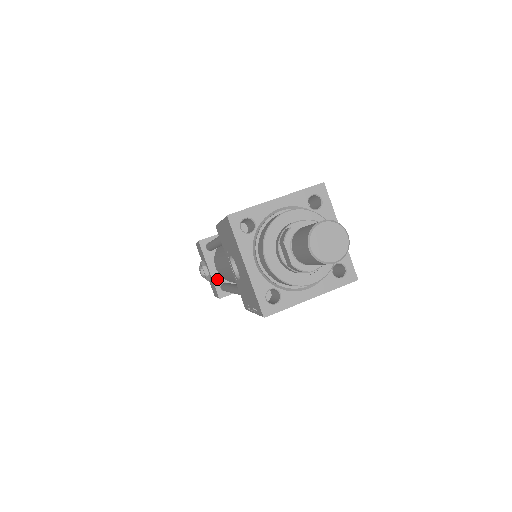
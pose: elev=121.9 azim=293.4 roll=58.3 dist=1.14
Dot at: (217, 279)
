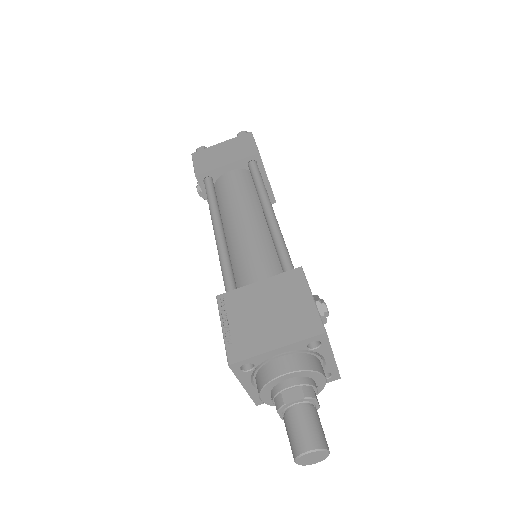
Dot at: occluded
